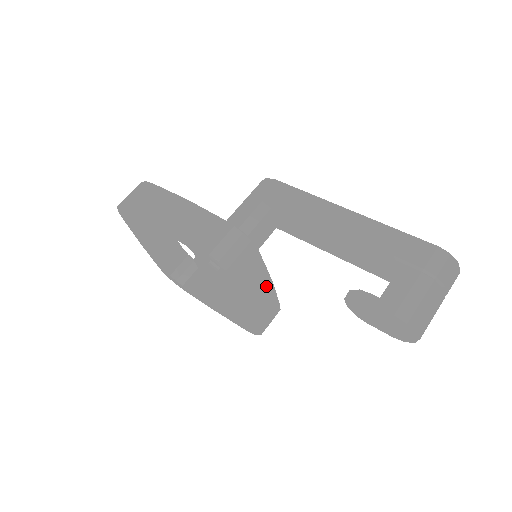
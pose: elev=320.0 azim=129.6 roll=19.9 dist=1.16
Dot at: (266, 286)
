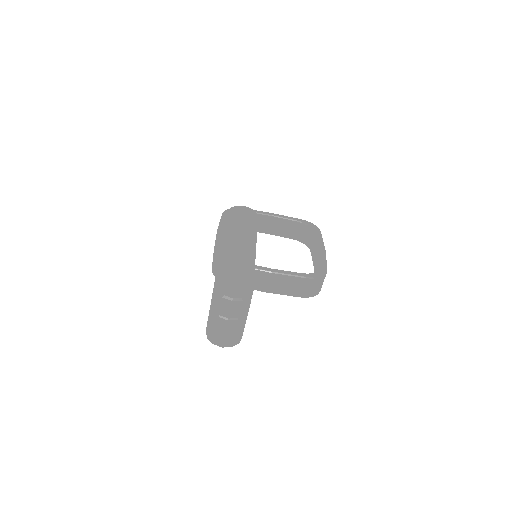
Dot at: (265, 276)
